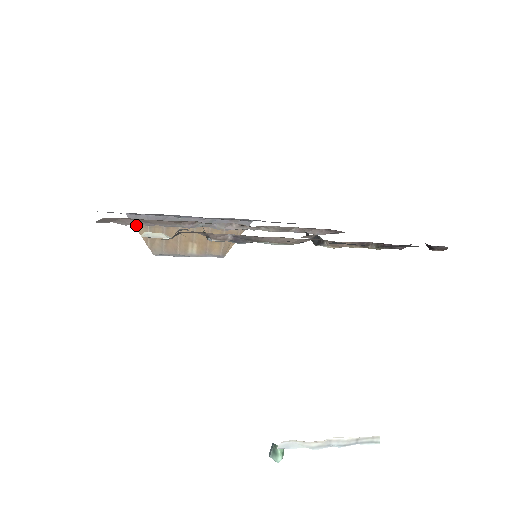
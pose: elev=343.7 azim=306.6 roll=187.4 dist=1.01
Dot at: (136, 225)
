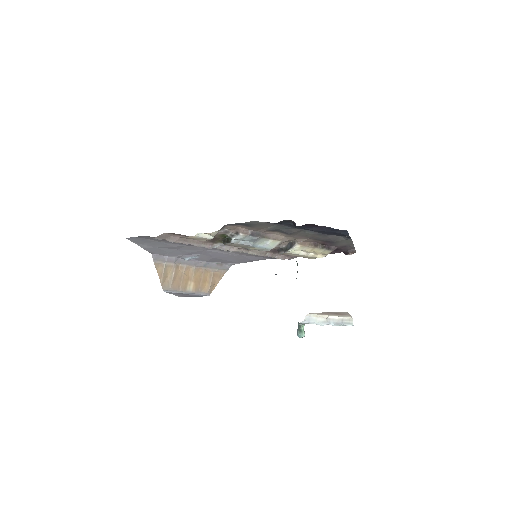
Dot at: (156, 264)
